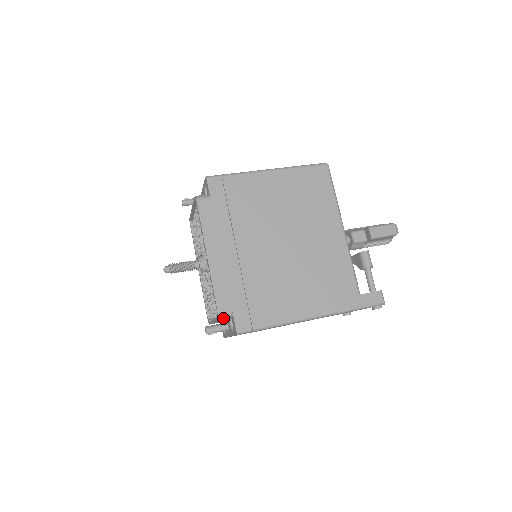
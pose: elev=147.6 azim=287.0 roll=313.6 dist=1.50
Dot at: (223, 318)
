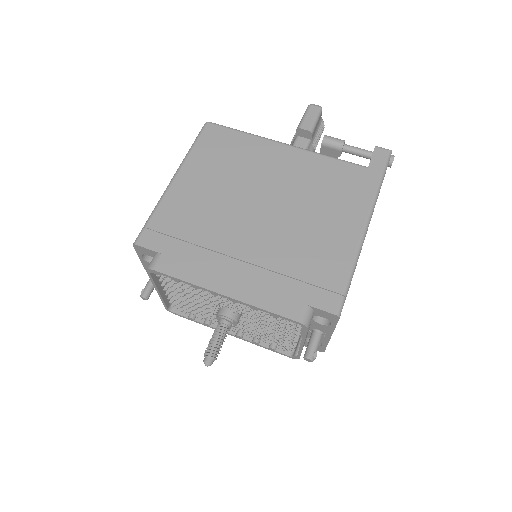
Dot at: (309, 323)
